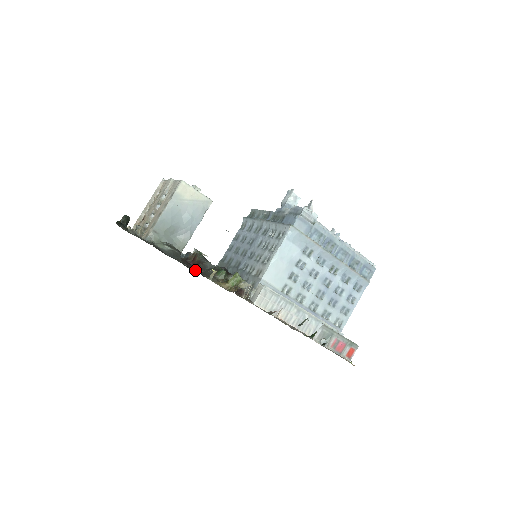
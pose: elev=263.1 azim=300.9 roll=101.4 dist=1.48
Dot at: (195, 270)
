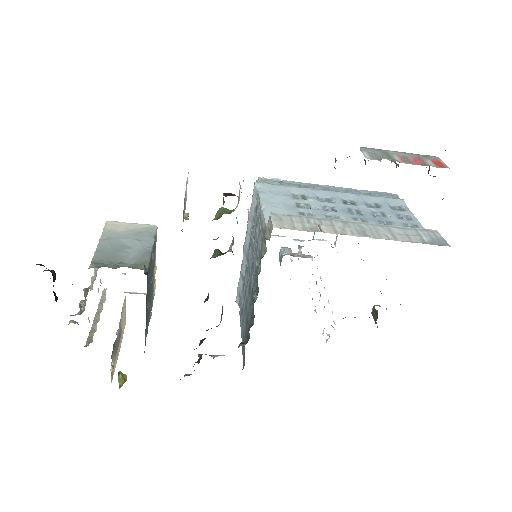
Dot at: occluded
